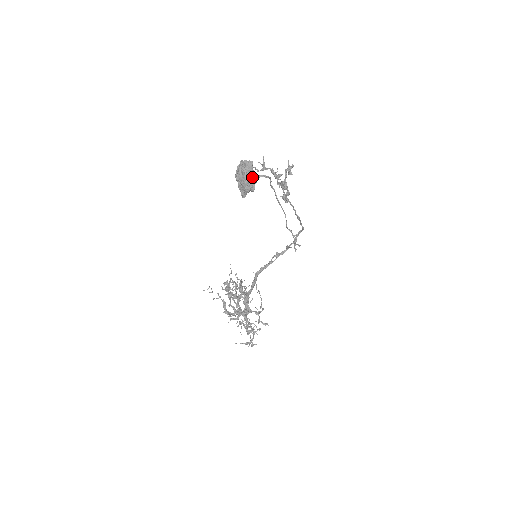
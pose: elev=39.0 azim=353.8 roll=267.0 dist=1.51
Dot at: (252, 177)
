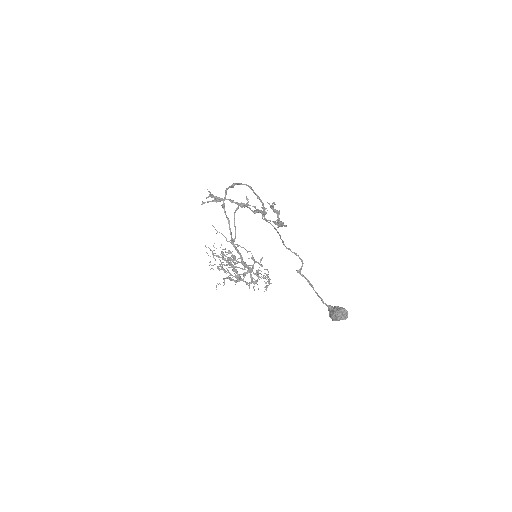
Dot at: occluded
